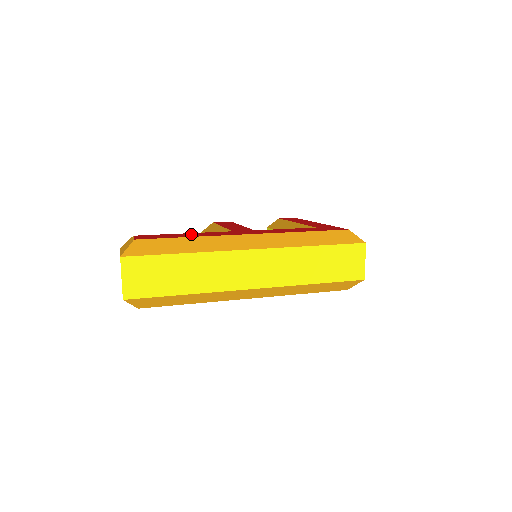
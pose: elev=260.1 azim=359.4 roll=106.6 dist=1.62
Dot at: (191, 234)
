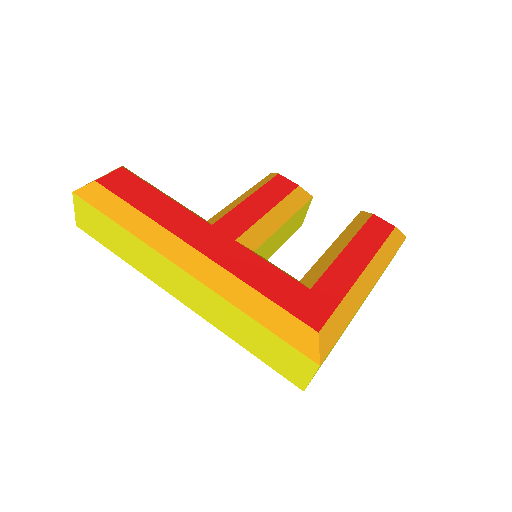
Dot at: (160, 203)
